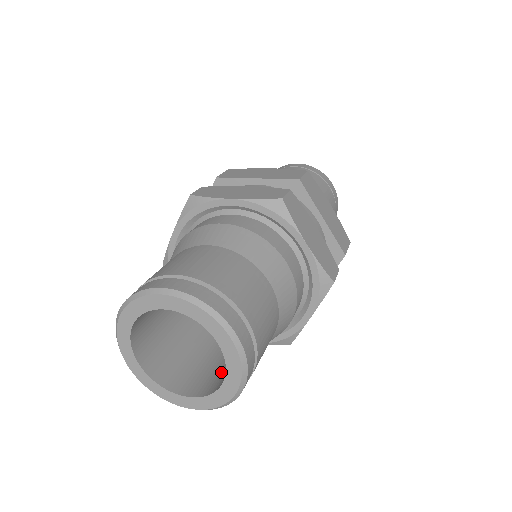
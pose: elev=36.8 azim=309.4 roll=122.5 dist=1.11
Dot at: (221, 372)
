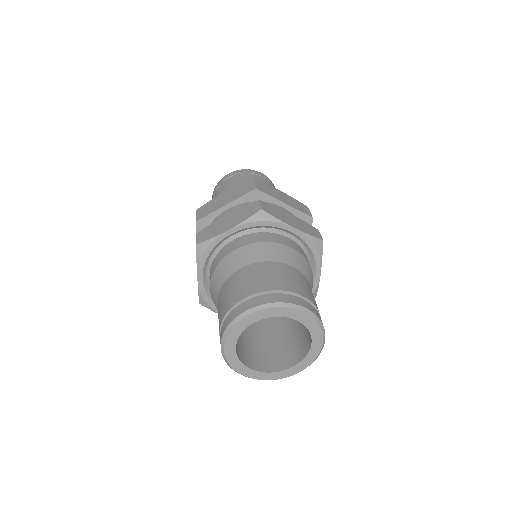
Dot at: (300, 339)
